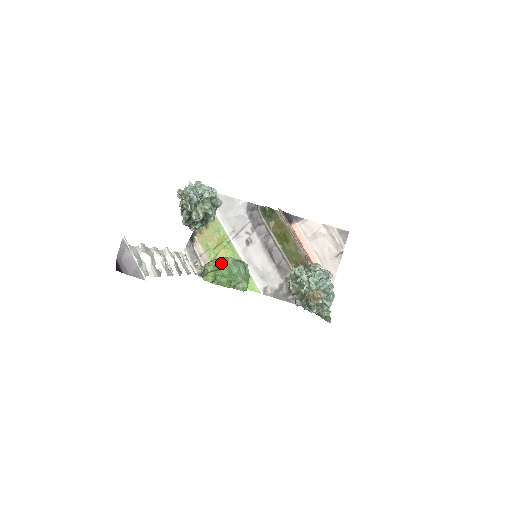
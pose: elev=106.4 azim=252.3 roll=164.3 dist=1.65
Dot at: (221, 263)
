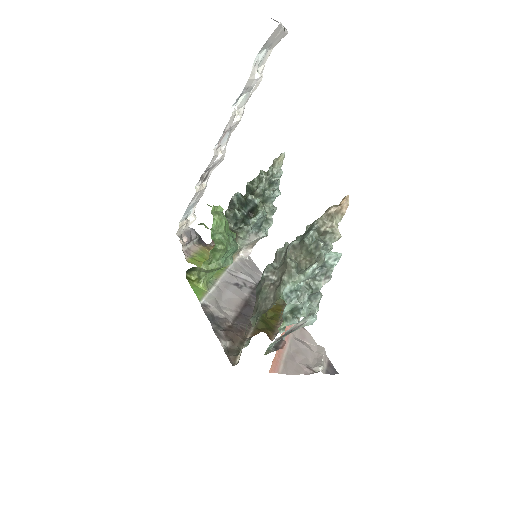
Dot at: occluded
